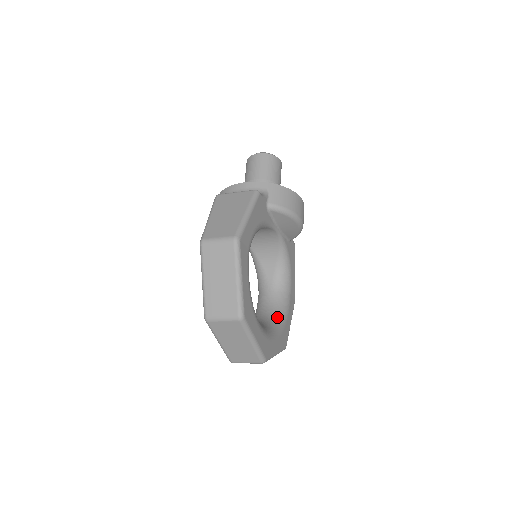
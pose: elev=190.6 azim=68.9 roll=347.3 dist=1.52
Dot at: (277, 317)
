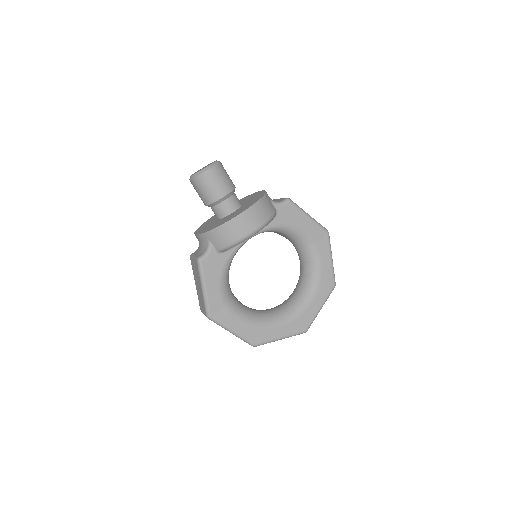
Dot at: (310, 275)
